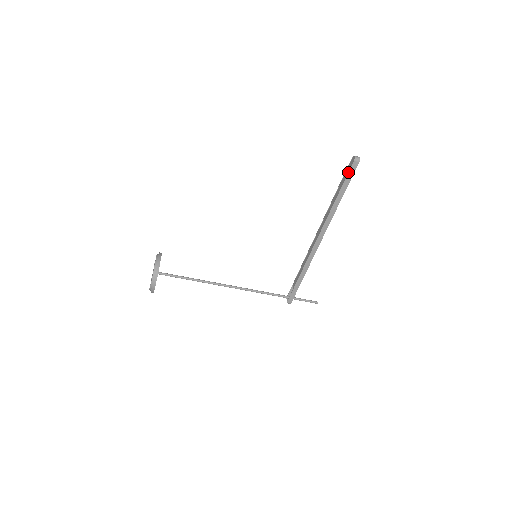
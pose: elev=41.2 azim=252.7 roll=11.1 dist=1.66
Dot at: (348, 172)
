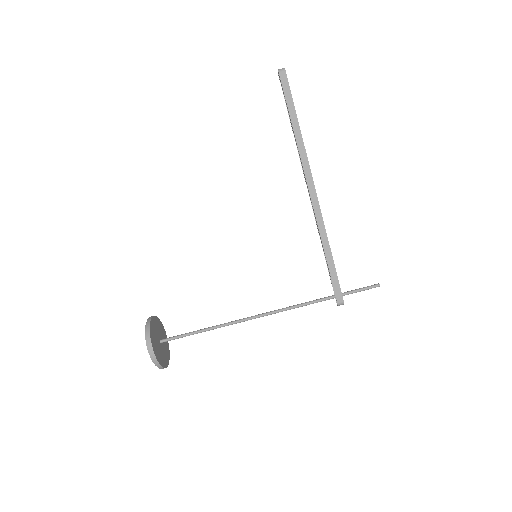
Dot at: occluded
